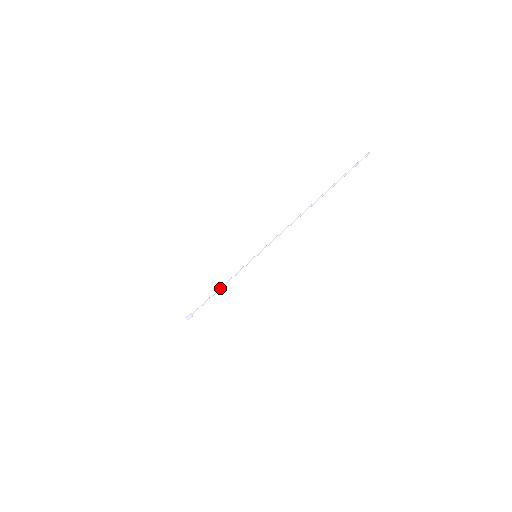
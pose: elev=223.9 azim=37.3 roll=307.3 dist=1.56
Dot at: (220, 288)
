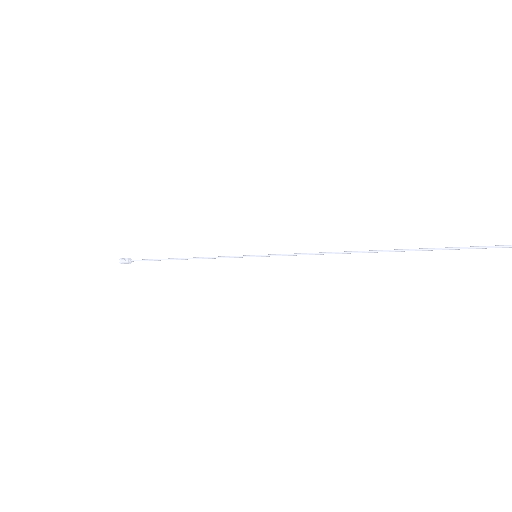
Dot at: (185, 259)
